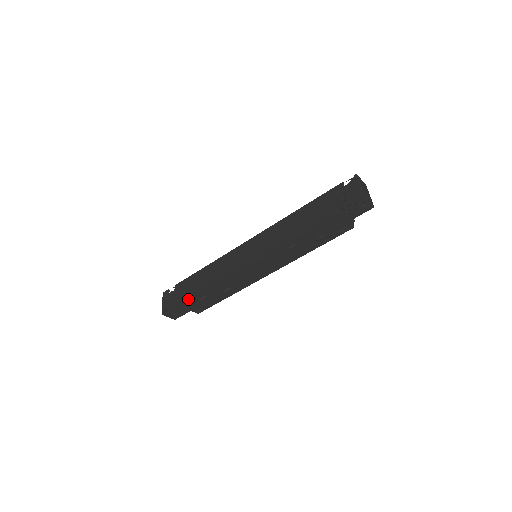
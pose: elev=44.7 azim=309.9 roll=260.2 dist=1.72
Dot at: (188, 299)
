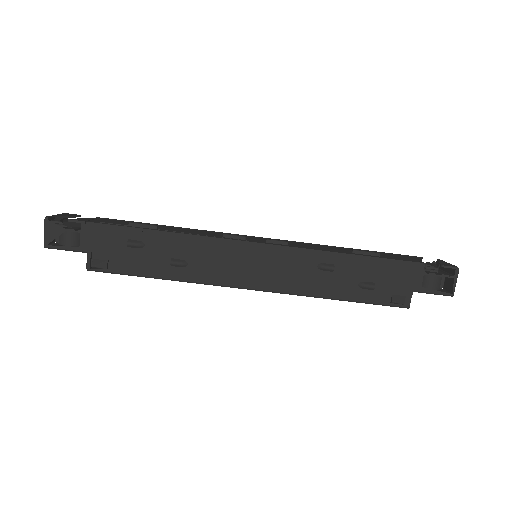
Dot at: (115, 225)
